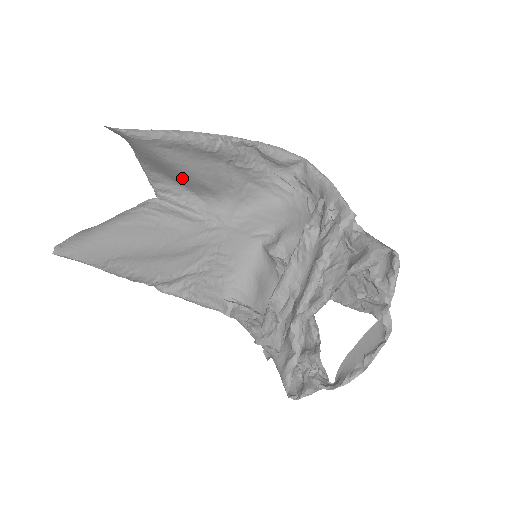
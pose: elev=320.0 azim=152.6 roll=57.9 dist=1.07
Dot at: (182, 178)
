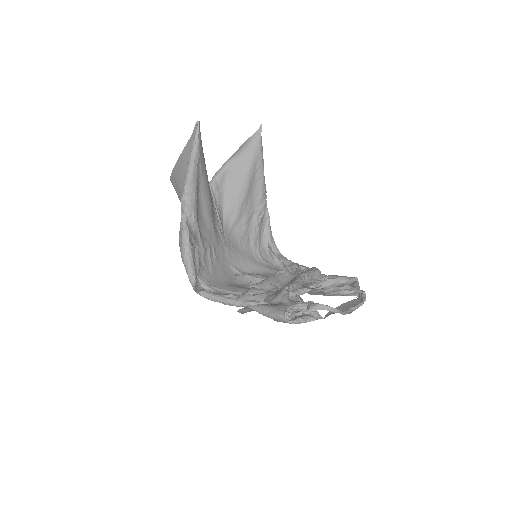
Dot at: (236, 192)
